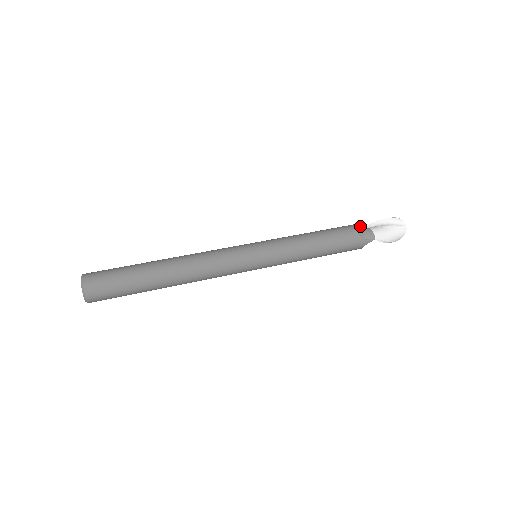
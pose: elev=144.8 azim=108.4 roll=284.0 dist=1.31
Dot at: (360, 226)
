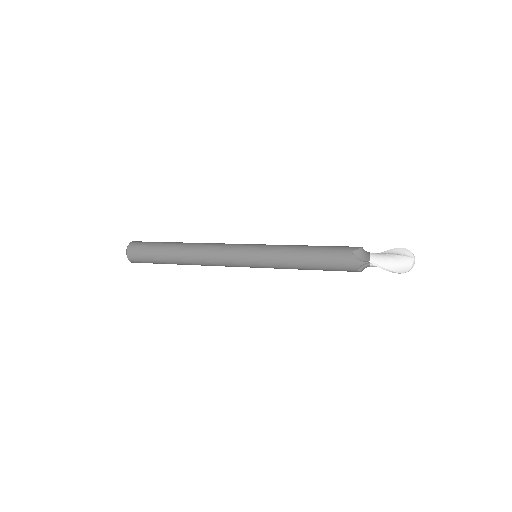
Dot at: (358, 247)
